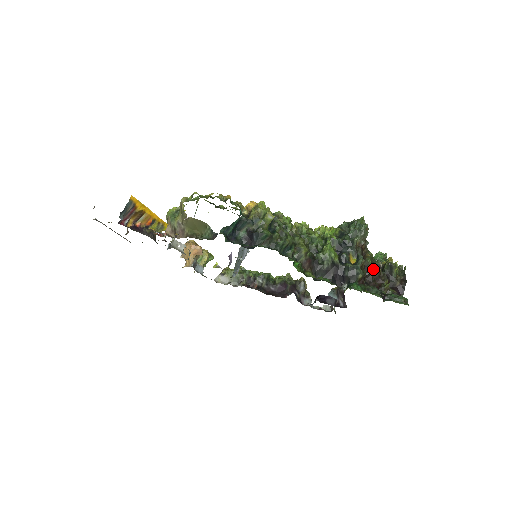
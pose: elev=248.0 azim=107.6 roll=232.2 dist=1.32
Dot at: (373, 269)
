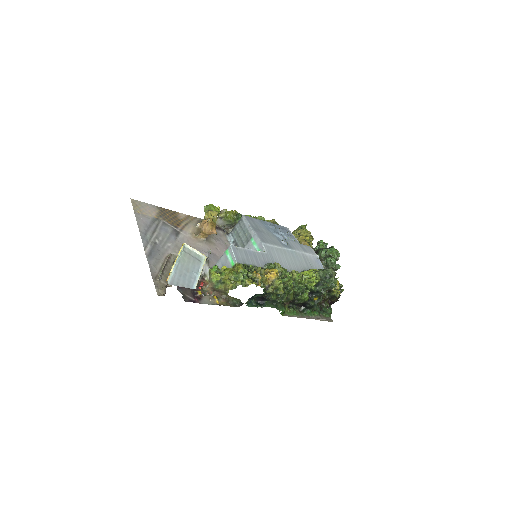
Dot at: (324, 298)
